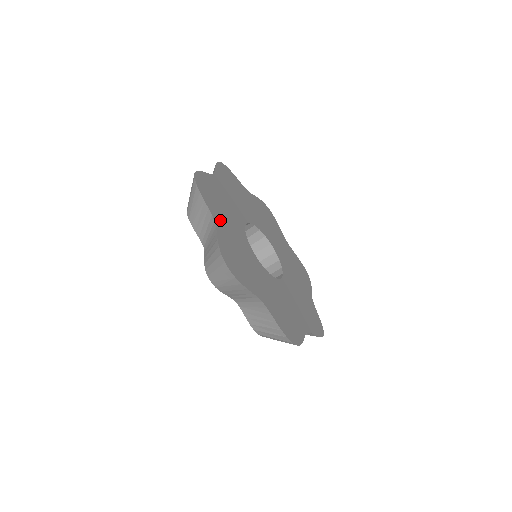
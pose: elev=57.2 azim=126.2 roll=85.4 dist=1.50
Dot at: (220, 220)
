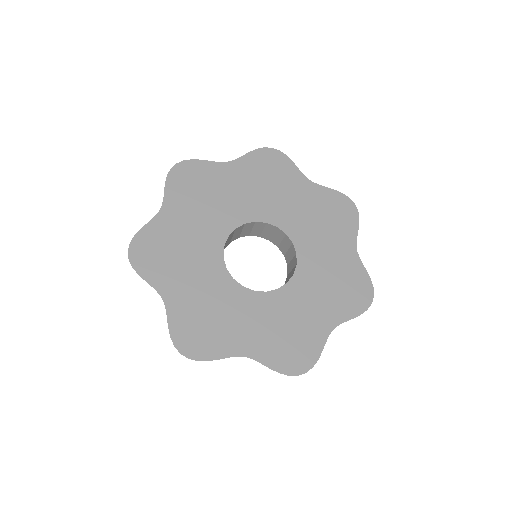
Dot at: (240, 341)
